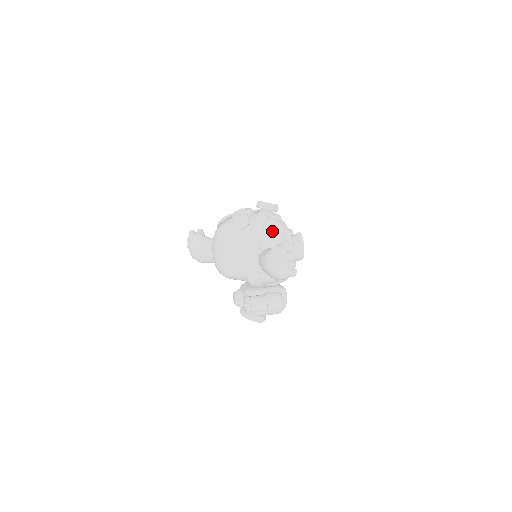
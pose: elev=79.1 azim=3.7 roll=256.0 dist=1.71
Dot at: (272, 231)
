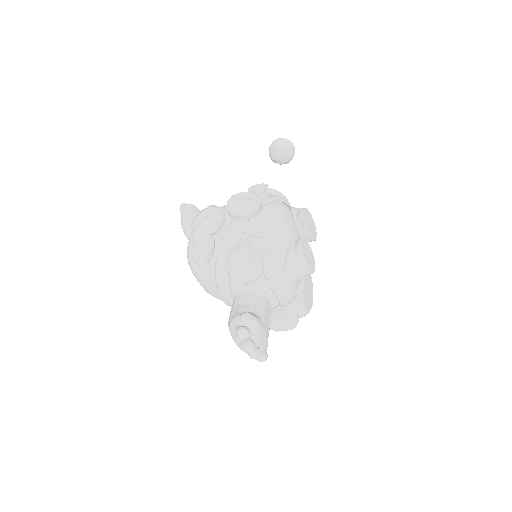
Dot at: (239, 275)
